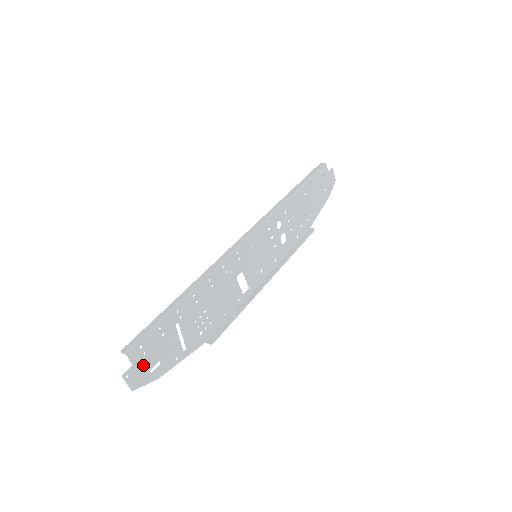
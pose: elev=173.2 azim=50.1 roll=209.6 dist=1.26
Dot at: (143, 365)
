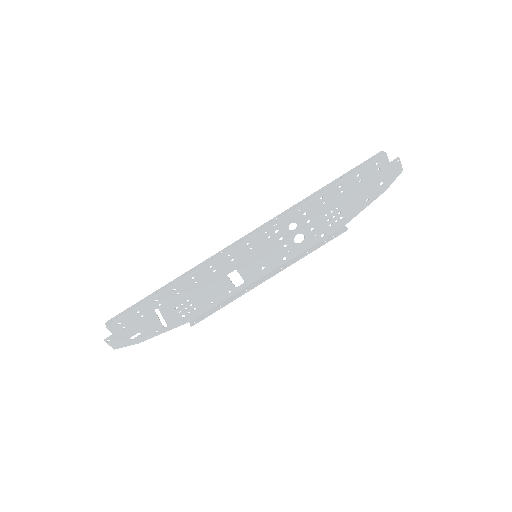
Dot at: (123, 335)
